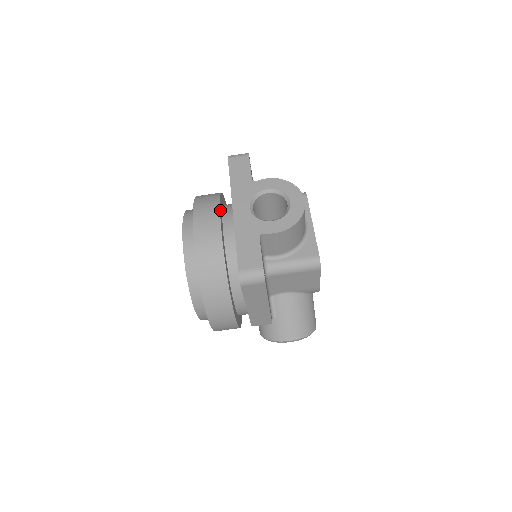
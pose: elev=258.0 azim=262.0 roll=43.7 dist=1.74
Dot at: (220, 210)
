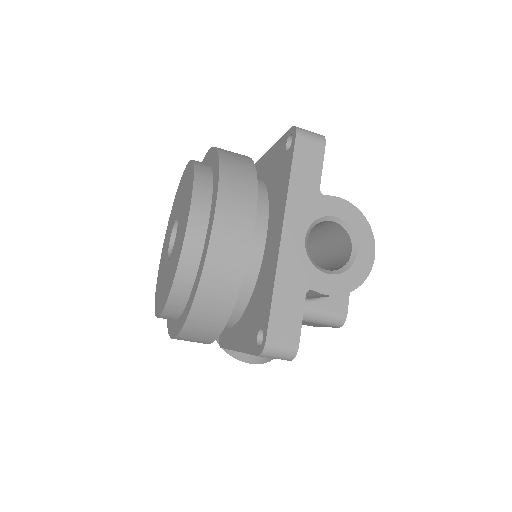
Dot at: (255, 209)
